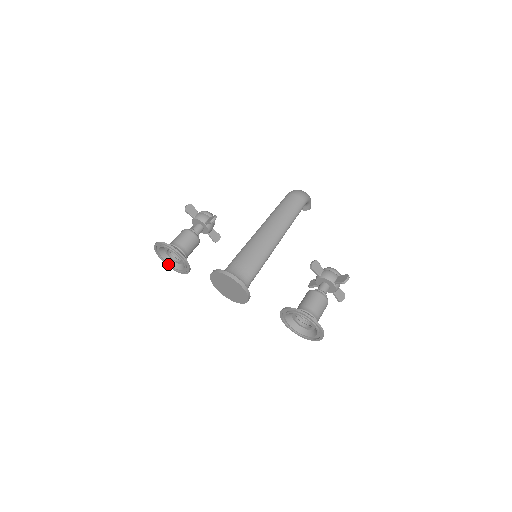
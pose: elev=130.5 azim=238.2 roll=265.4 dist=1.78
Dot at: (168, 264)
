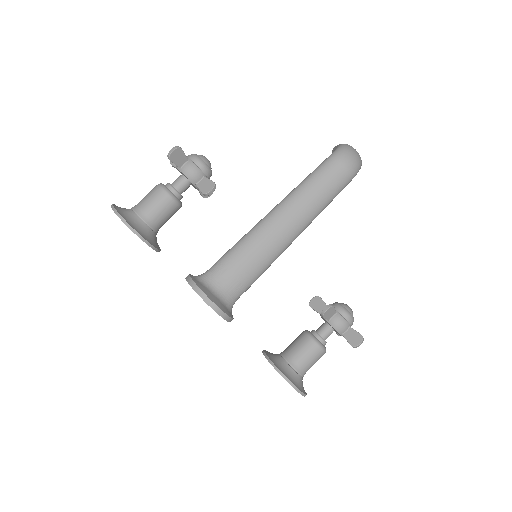
Dot at: occluded
